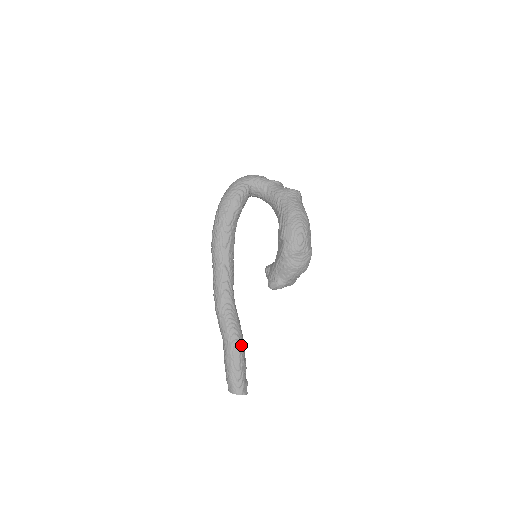
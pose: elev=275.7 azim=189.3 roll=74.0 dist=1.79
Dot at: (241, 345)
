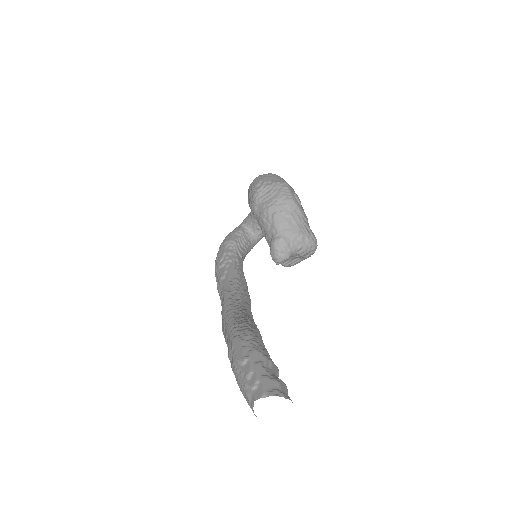
Dot at: (245, 333)
